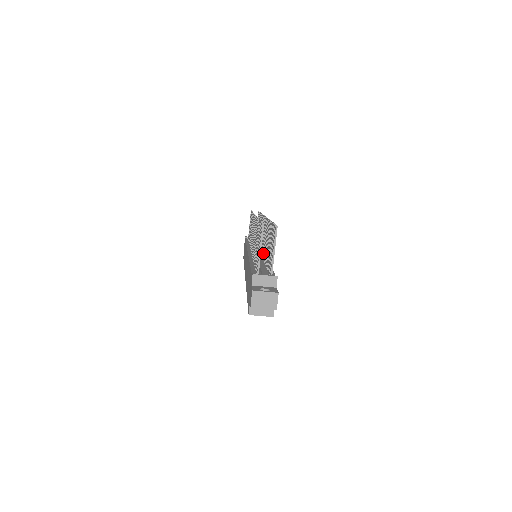
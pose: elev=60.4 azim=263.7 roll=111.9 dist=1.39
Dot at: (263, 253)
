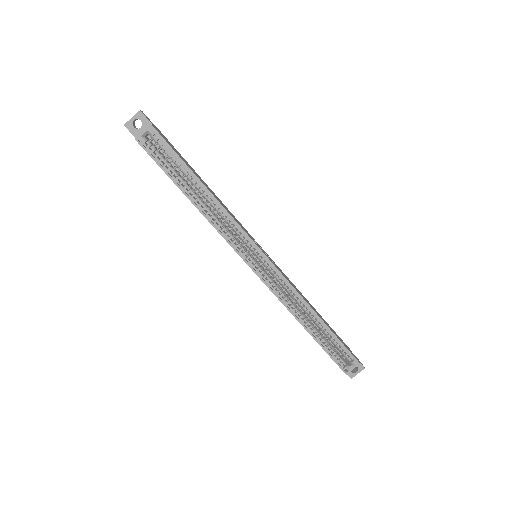
Dot at: occluded
